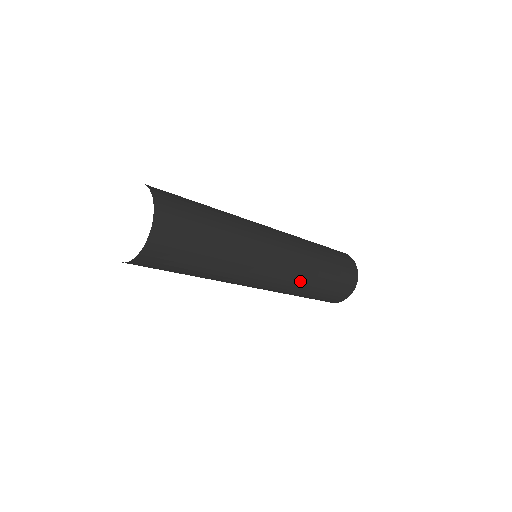
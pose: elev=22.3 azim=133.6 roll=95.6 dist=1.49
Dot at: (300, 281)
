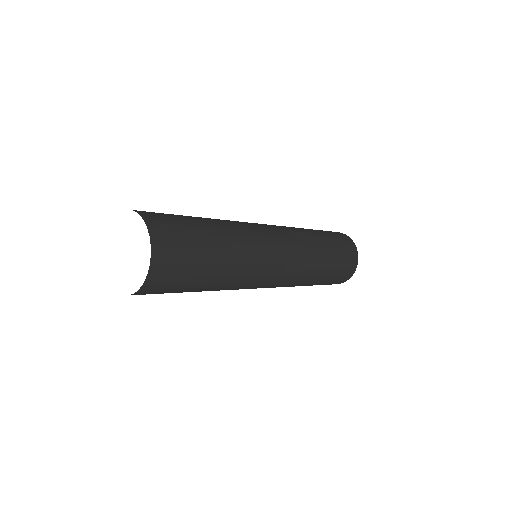
Dot at: (293, 284)
